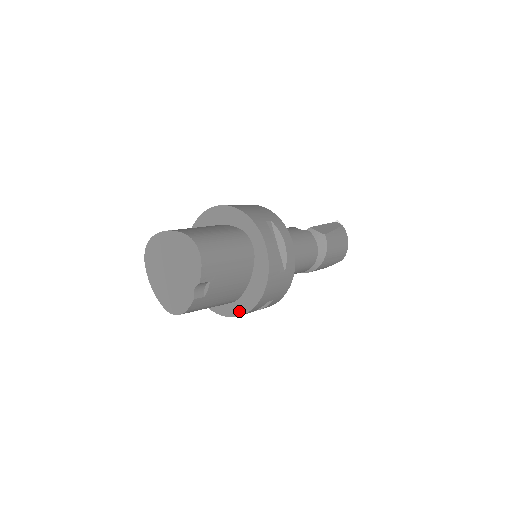
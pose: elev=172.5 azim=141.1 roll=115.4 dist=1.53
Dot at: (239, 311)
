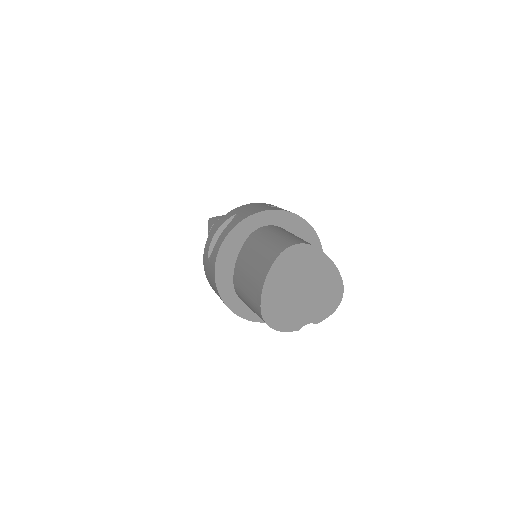
Dot at: (246, 314)
